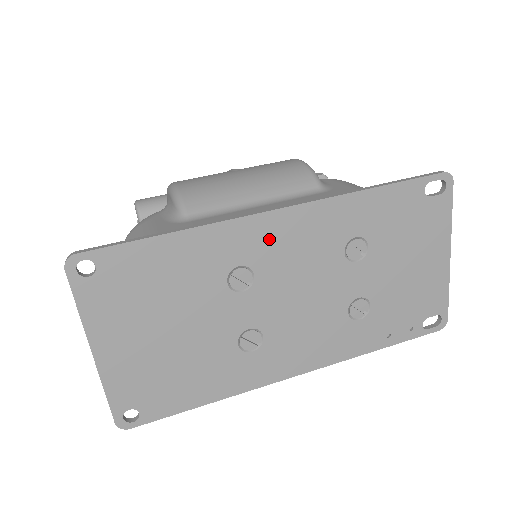
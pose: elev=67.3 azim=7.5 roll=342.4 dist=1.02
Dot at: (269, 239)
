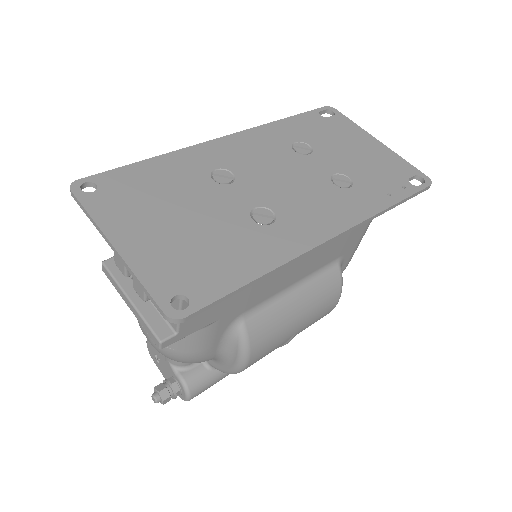
Dot at: (228, 152)
